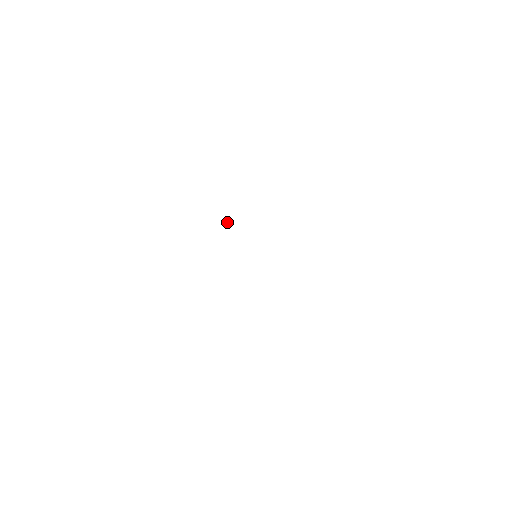
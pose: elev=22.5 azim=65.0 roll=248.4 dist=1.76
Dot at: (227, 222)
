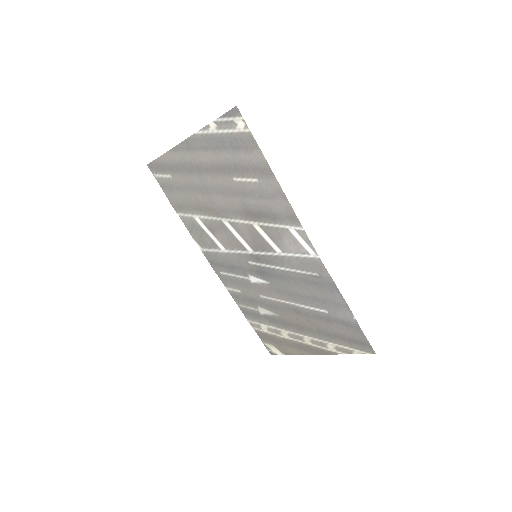
Dot at: (208, 242)
